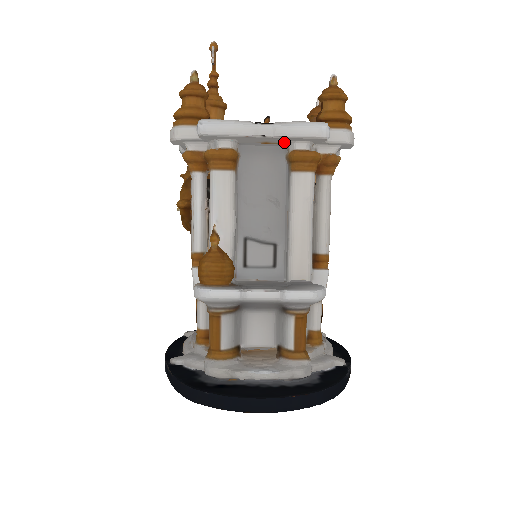
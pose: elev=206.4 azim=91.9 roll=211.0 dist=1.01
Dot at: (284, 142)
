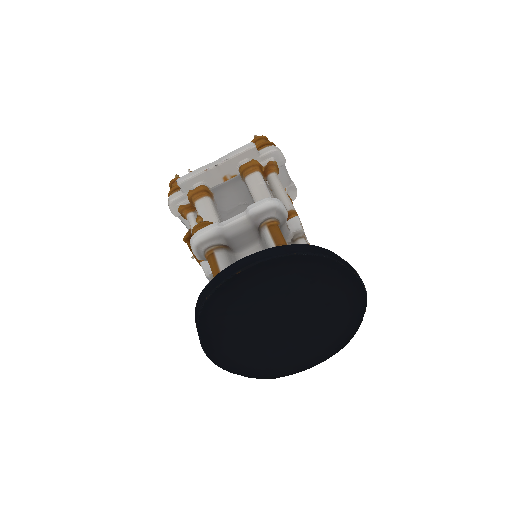
Dot at: (235, 171)
